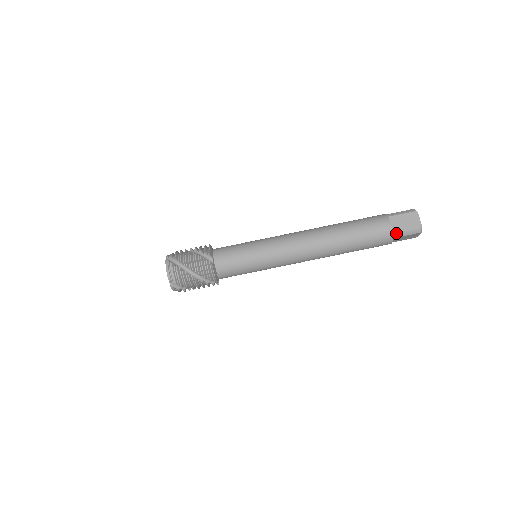
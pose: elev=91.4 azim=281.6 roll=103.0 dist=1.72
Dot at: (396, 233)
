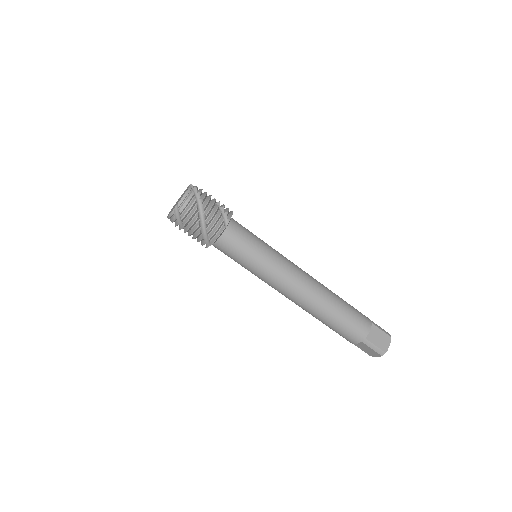
Dot at: (367, 340)
